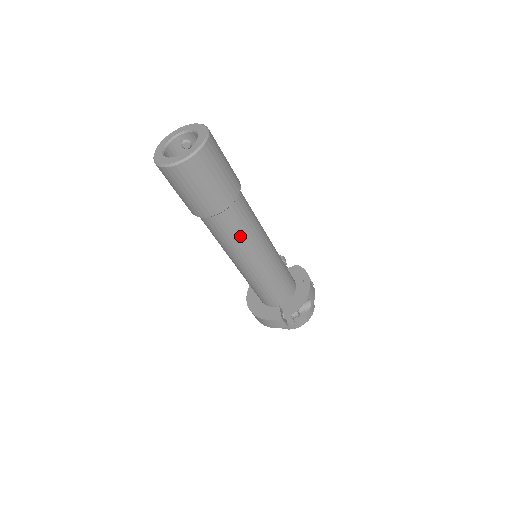
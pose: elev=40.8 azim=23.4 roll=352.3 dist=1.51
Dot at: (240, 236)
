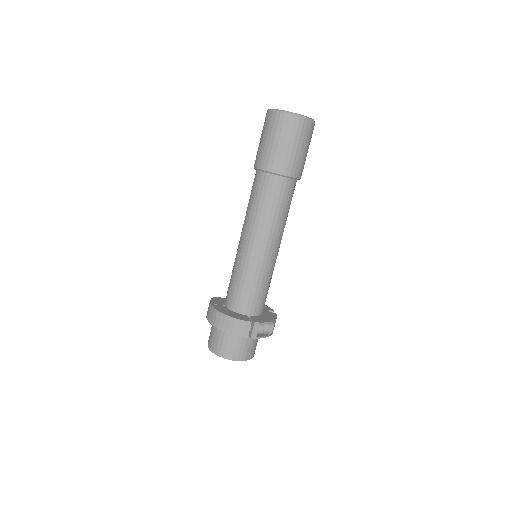
Dot at: (280, 212)
